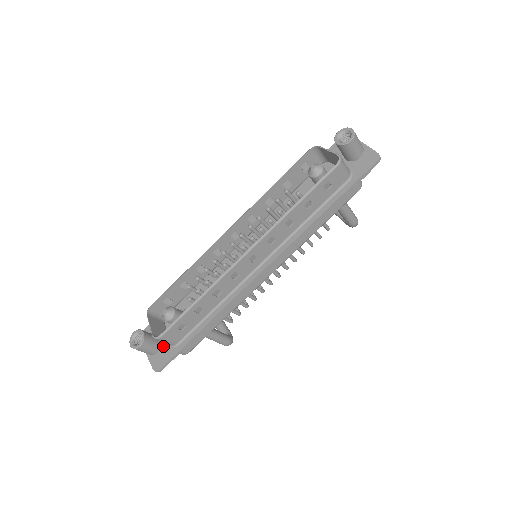
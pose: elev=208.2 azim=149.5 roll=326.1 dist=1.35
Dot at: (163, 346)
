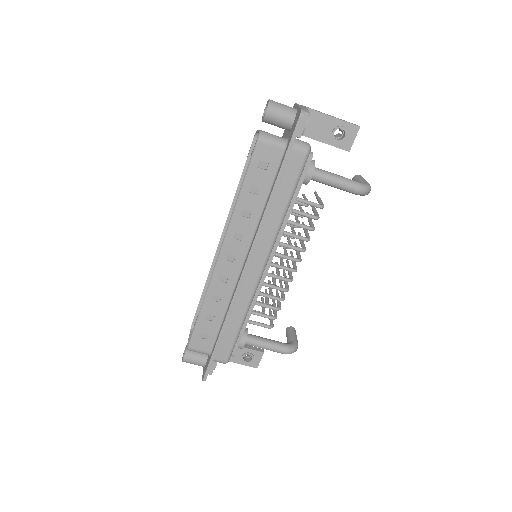
Dot at: (208, 357)
